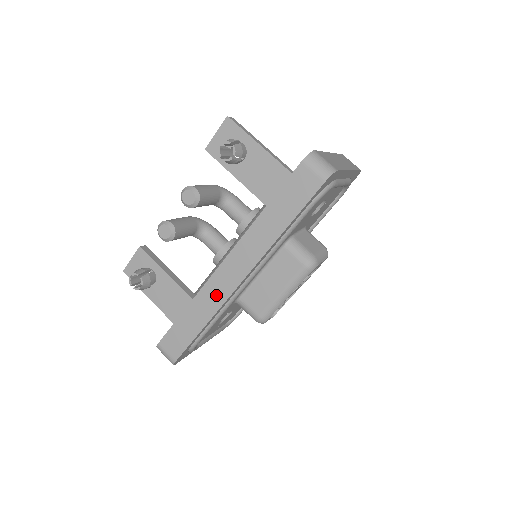
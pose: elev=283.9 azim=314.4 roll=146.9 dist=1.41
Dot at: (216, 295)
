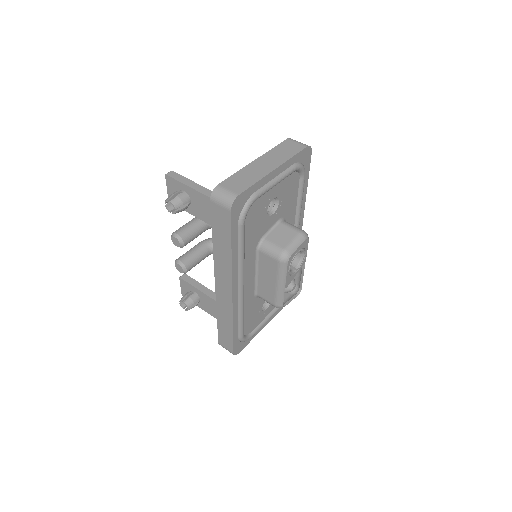
Dot at: (225, 306)
